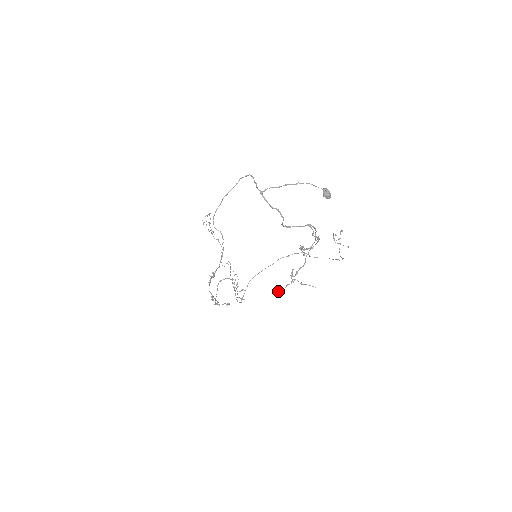
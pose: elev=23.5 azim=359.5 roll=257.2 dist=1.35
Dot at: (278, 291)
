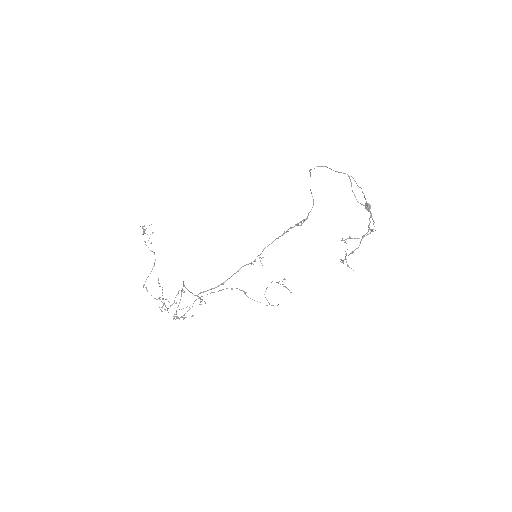
Dot at: (342, 260)
